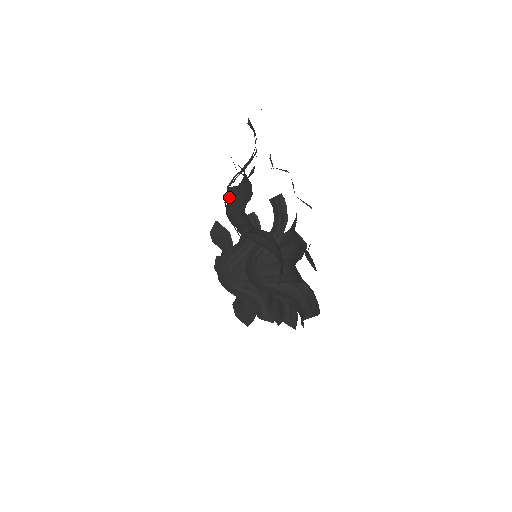
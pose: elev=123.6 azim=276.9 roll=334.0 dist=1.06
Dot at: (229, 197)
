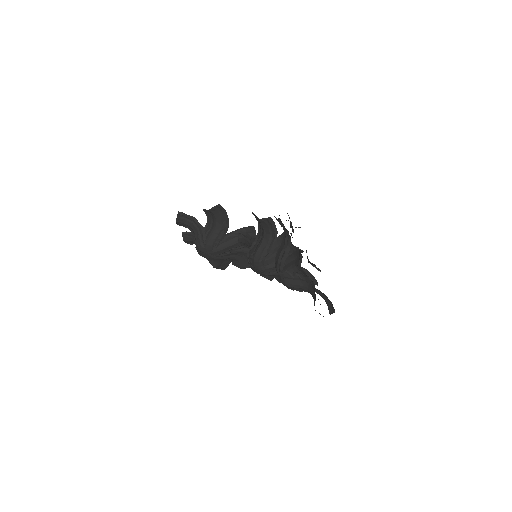
Dot at: (284, 276)
